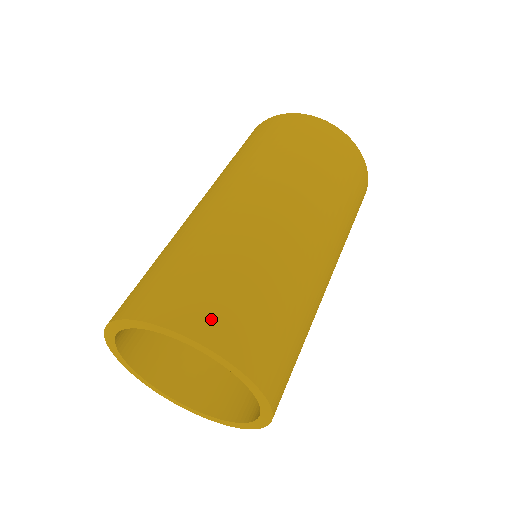
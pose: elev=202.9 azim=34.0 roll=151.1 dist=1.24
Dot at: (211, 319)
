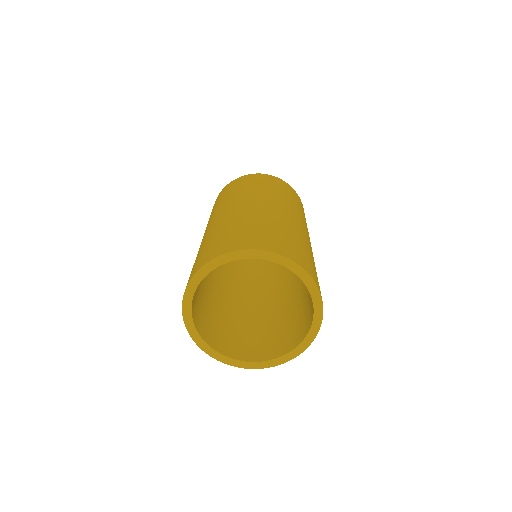
Dot at: (252, 241)
